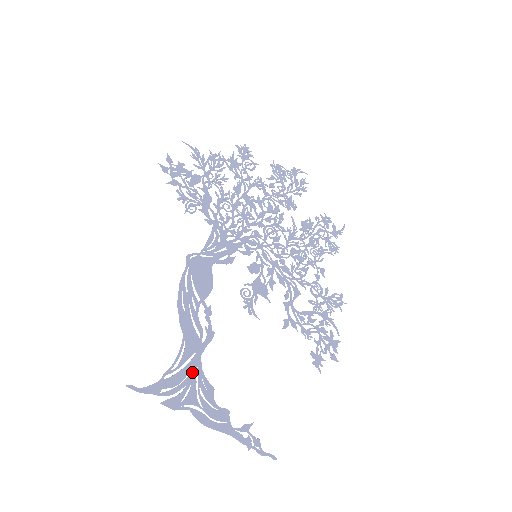
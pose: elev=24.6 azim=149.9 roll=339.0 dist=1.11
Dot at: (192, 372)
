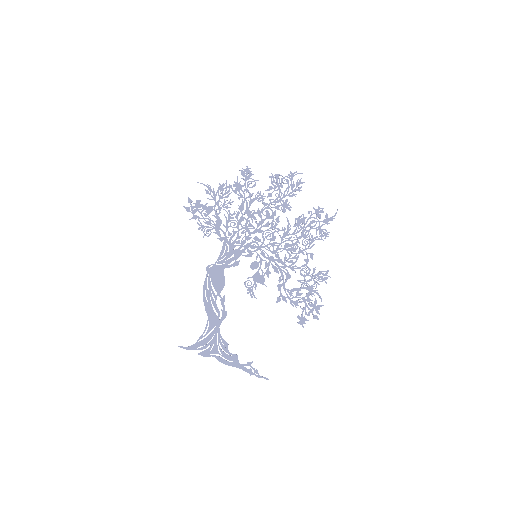
Dot at: (214, 336)
